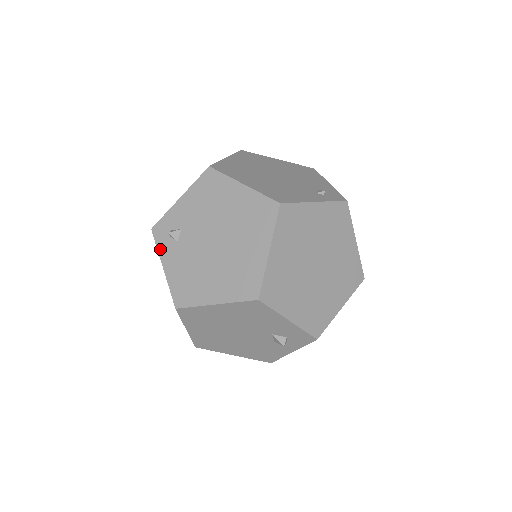
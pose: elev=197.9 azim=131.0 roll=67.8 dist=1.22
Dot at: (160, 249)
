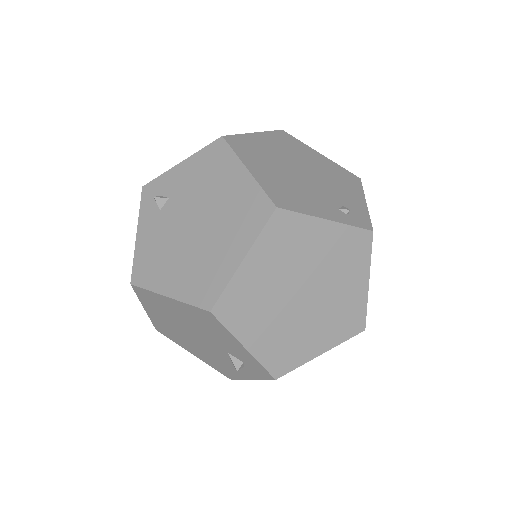
Dot at: (142, 212)
